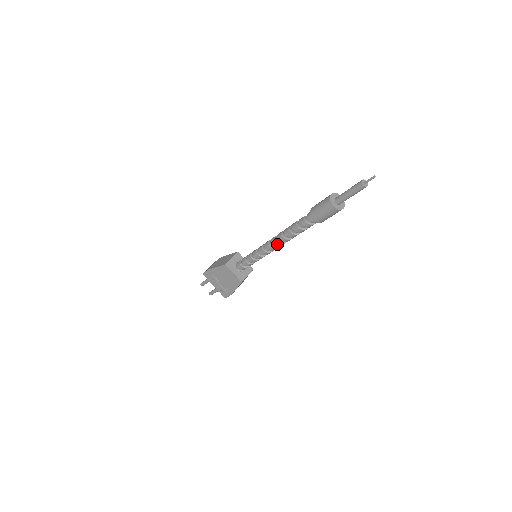
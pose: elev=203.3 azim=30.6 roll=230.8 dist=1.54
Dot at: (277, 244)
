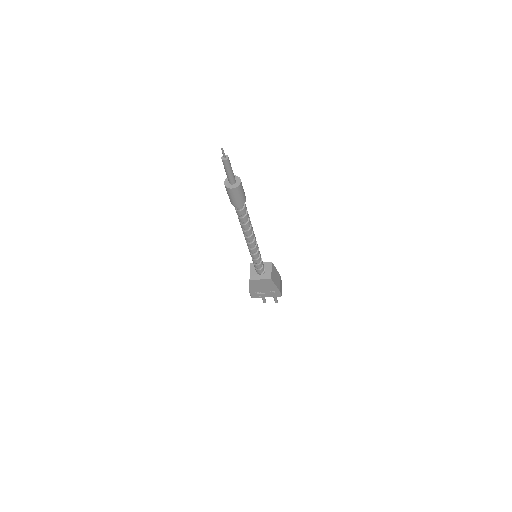
Dot at: (250, 239)
